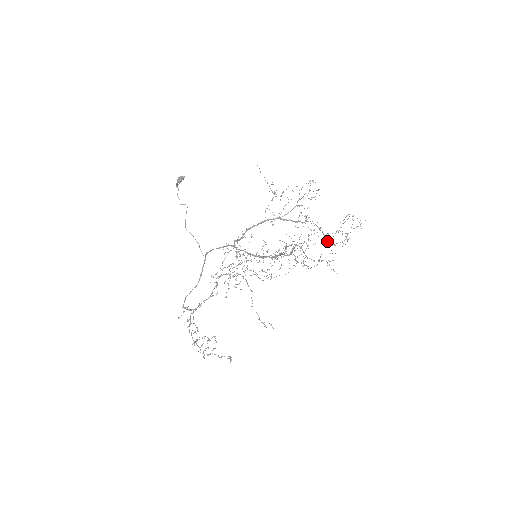
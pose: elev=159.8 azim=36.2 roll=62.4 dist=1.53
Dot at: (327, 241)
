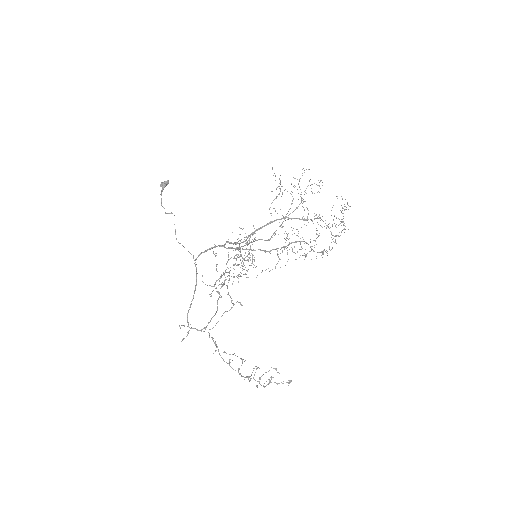
Dot at: occluded
